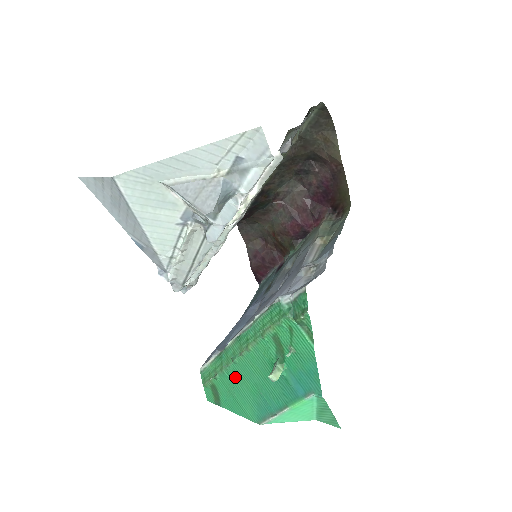
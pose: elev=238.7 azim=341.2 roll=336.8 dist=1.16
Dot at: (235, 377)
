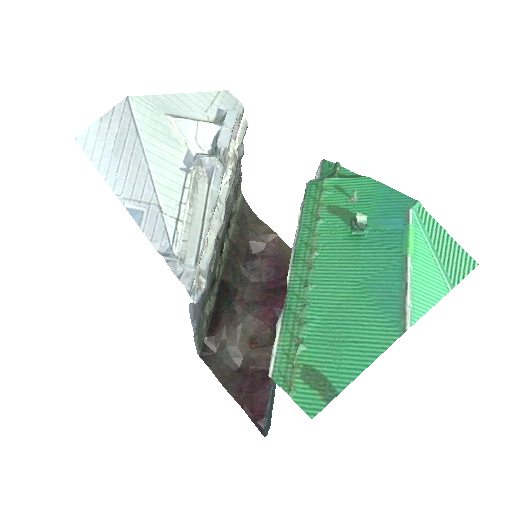
Dot at: (324, 309)
